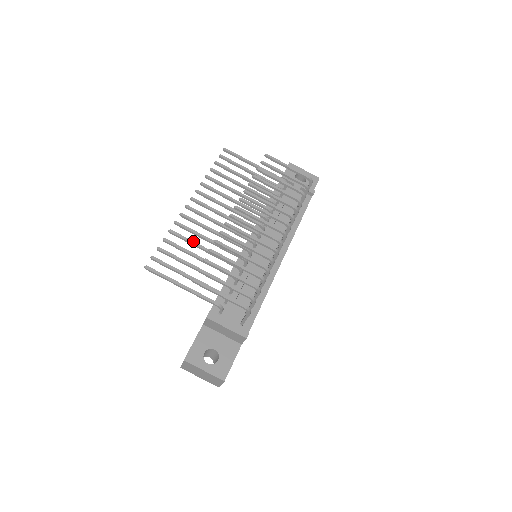
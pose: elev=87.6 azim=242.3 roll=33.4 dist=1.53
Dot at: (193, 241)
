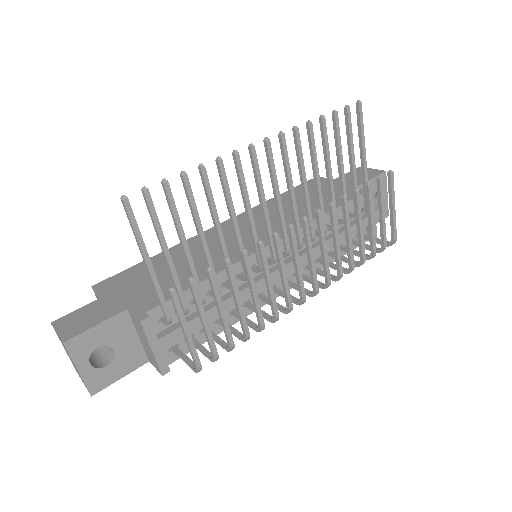
Dot at: occluded
